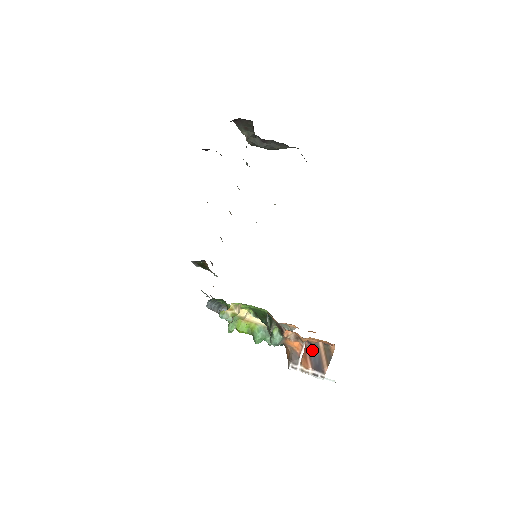
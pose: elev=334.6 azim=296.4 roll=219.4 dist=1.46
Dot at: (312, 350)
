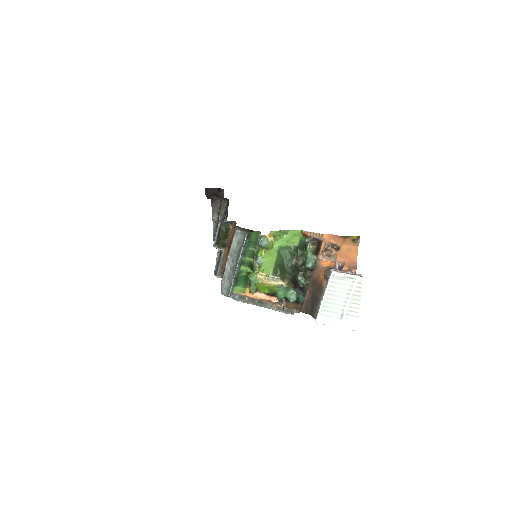
Dot at: occluded
